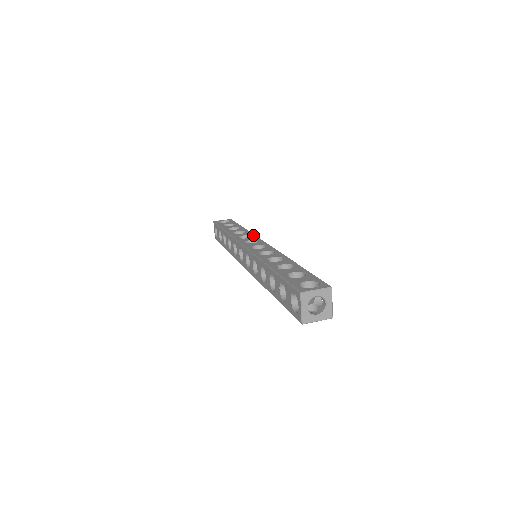
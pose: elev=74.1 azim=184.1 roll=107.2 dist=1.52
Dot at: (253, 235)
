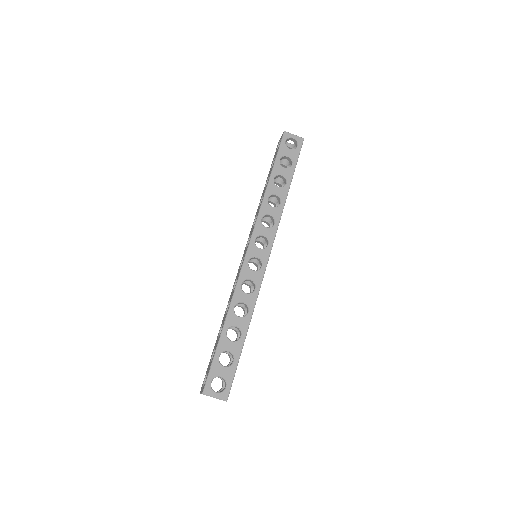
Dot at: (277, 223)
